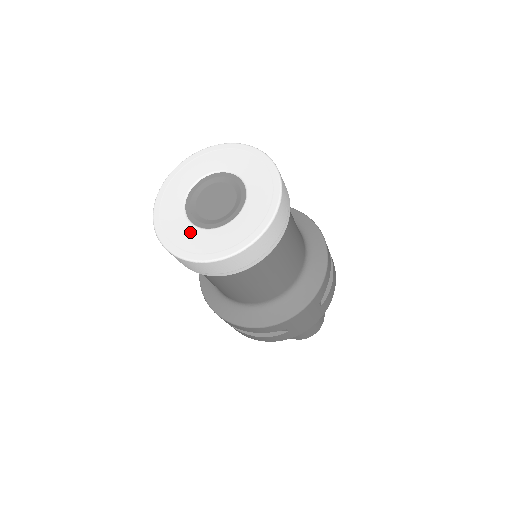
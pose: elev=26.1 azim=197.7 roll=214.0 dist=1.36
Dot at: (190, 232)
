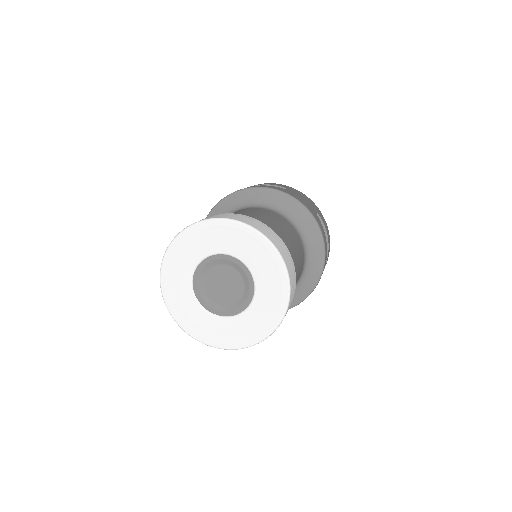
Dot at: (213, 323)
